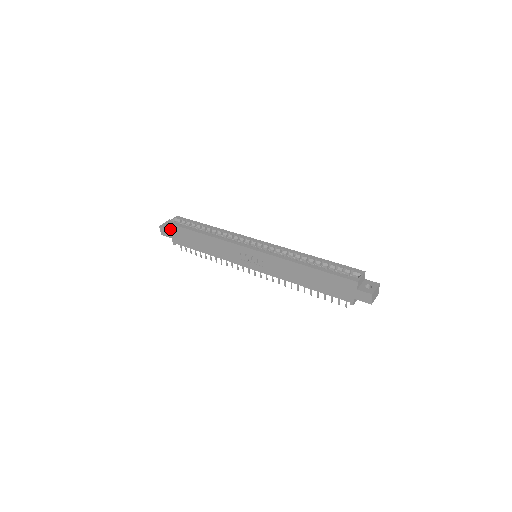
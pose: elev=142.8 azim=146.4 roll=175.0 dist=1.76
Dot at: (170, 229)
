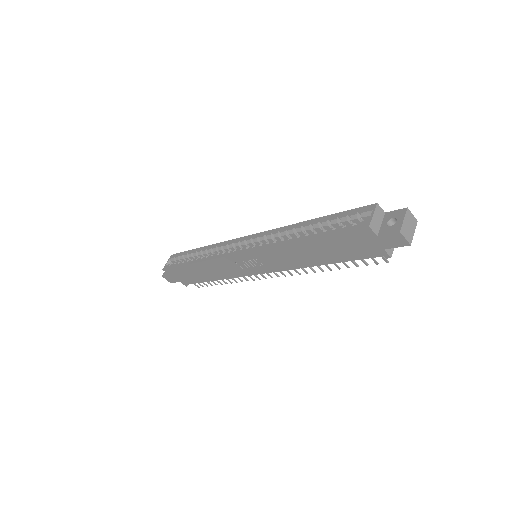
Dot at: (170, 274)
